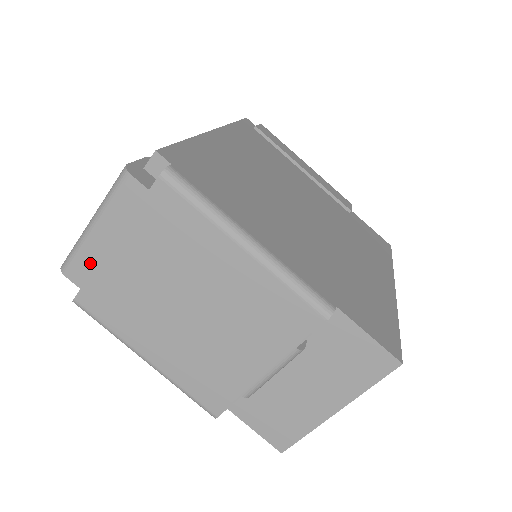
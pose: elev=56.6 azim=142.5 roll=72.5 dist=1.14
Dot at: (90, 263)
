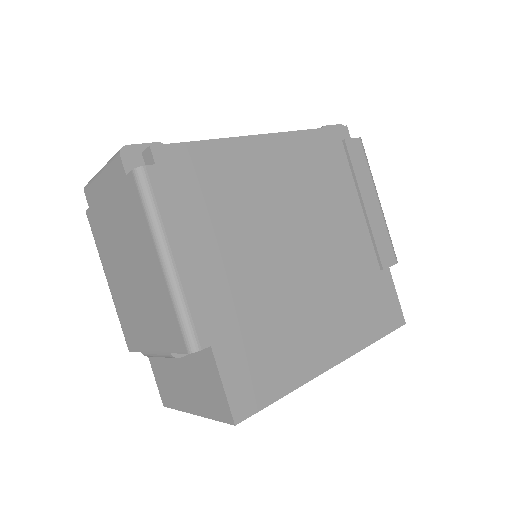
Dot at: (95, 196)
